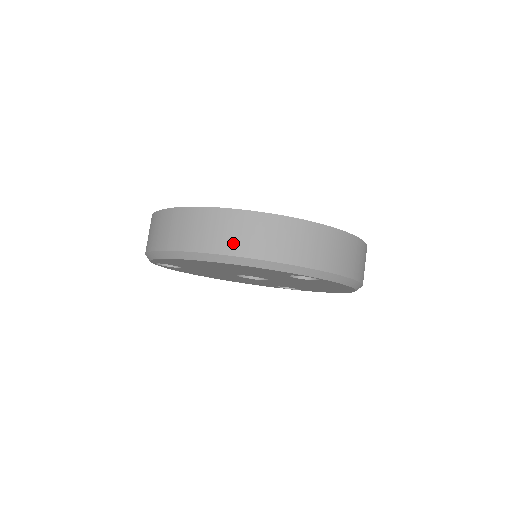
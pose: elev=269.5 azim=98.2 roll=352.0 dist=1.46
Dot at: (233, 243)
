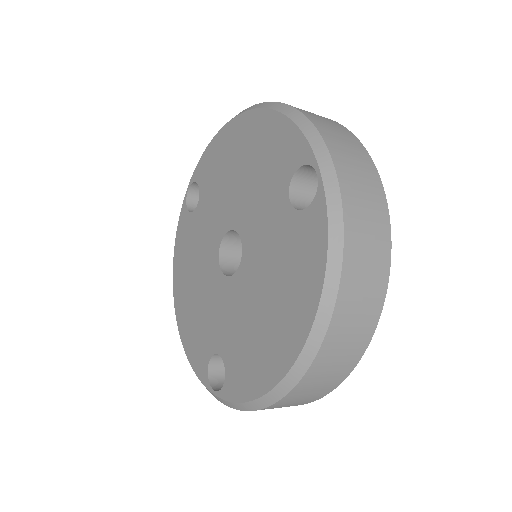
Dot at: occluded
